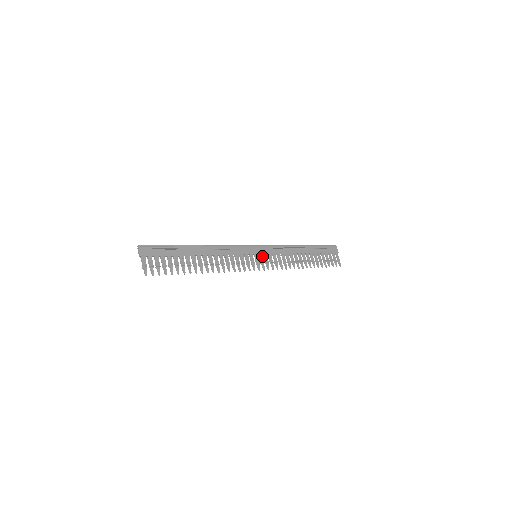
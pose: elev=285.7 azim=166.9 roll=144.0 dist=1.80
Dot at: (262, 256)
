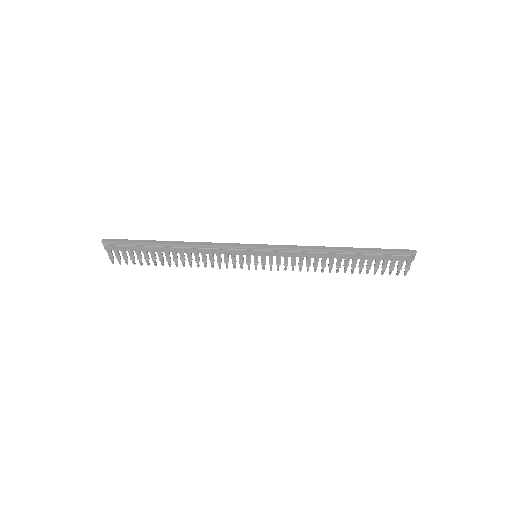
Dot at: (265, 257)
